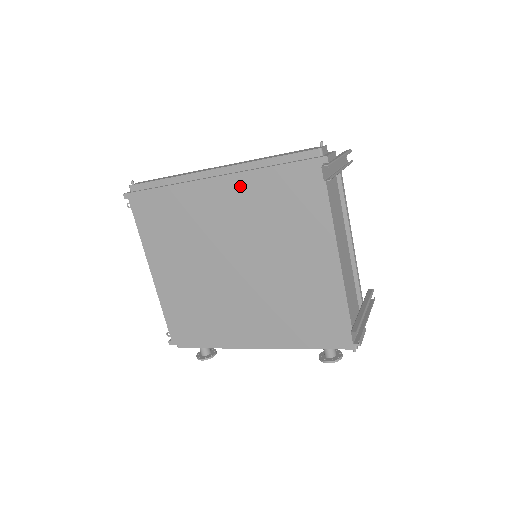
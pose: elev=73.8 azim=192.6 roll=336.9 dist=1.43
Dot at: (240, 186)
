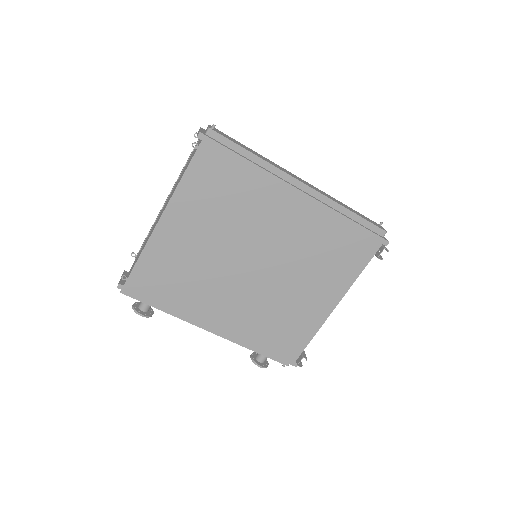
Dot at: (316, 214)
